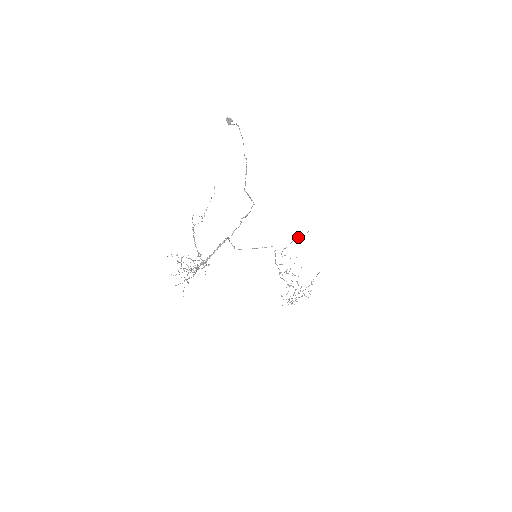
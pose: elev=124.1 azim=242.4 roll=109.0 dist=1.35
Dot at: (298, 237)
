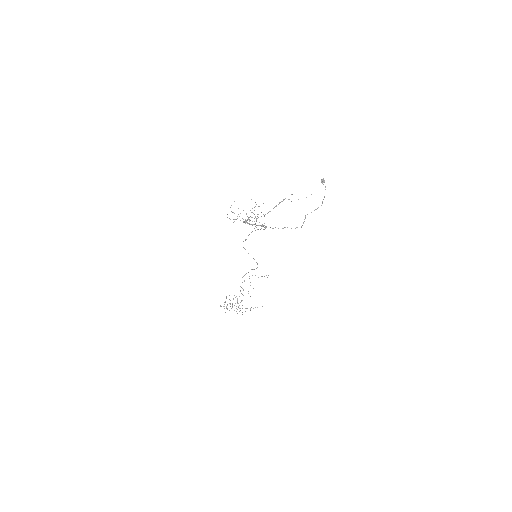
Dot at: occluded
